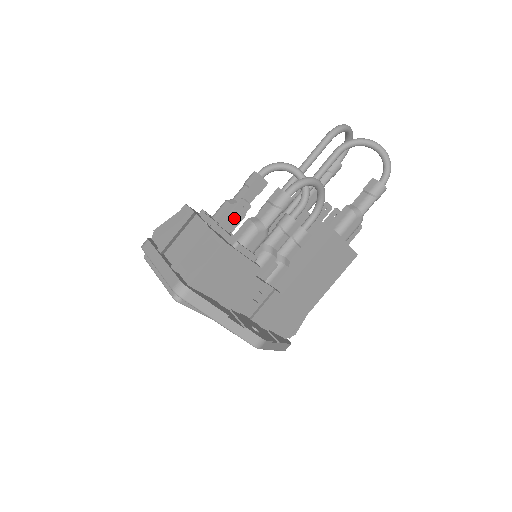
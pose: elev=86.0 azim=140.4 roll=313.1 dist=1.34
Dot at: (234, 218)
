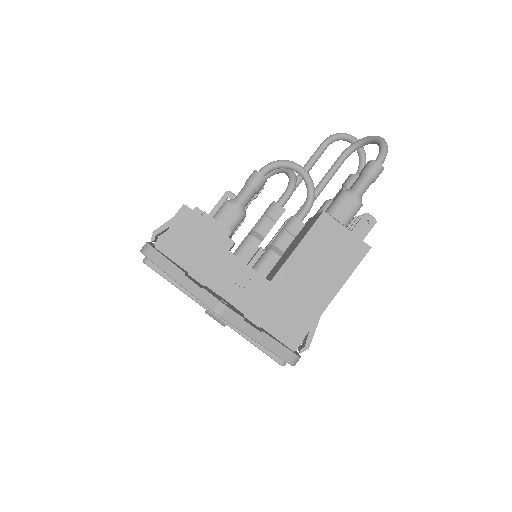
Dot at: occluded
